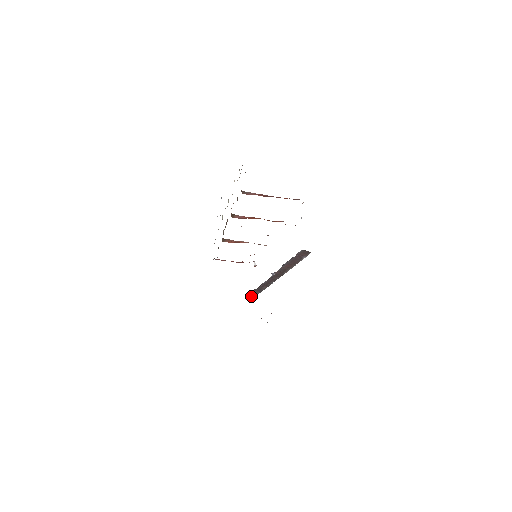
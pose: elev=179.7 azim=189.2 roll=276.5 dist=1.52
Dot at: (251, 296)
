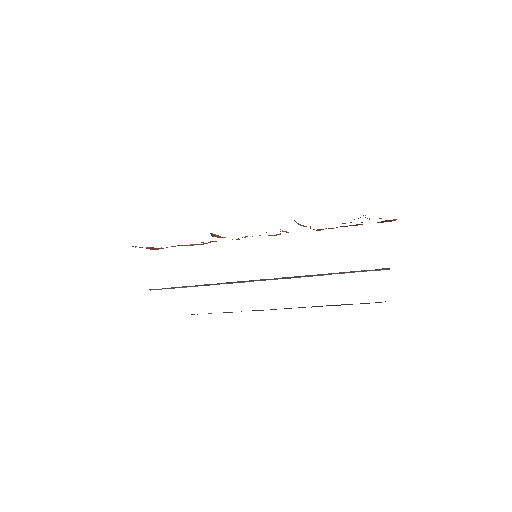
Dot at: (162, 288)
